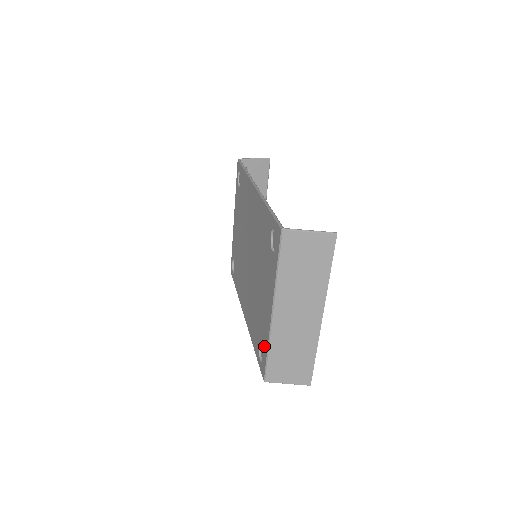
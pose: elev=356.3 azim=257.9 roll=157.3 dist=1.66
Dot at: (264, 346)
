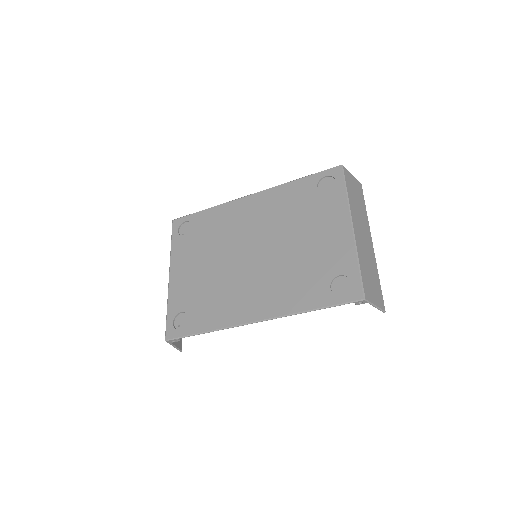
Dot at: (347, 269)
